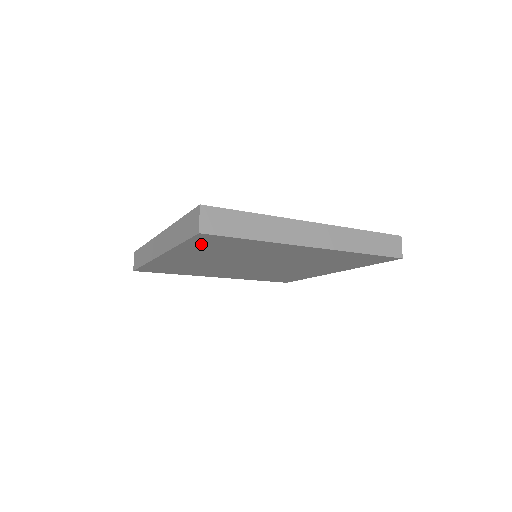
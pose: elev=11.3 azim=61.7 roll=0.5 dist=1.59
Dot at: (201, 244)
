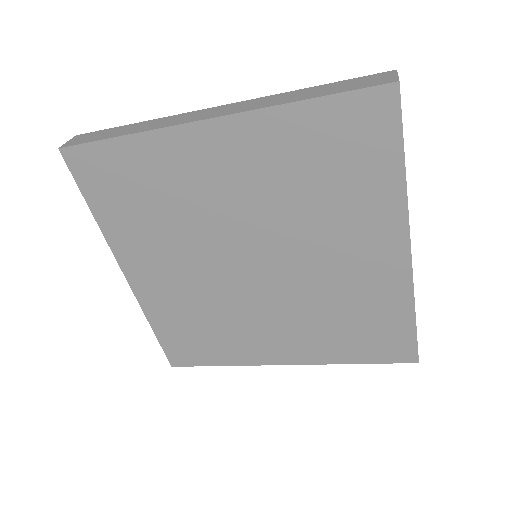
Dot at: (332, 124)
